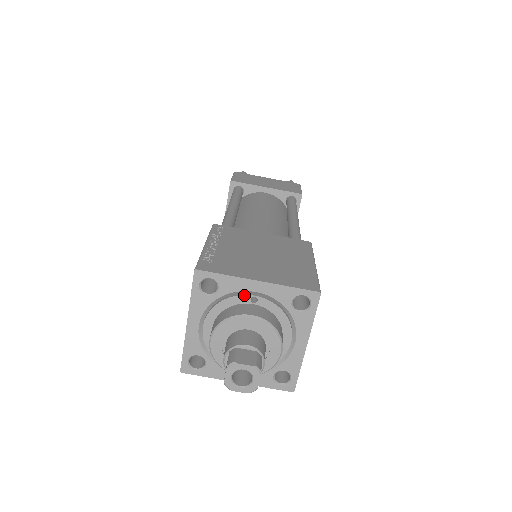
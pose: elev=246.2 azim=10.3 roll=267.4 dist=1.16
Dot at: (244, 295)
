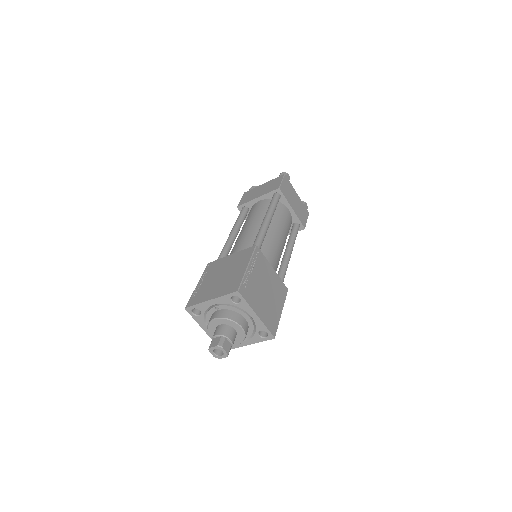
Dot at: (211, 308)
